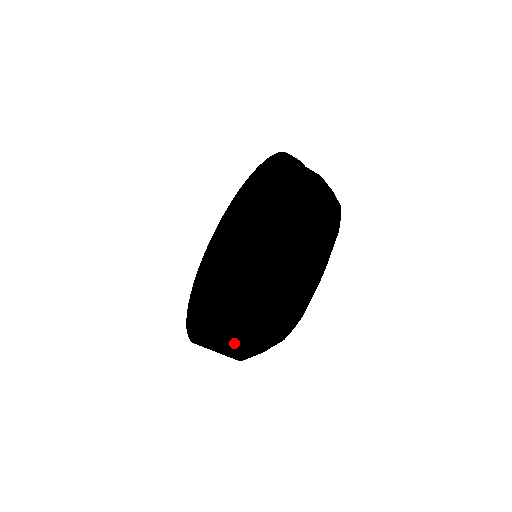
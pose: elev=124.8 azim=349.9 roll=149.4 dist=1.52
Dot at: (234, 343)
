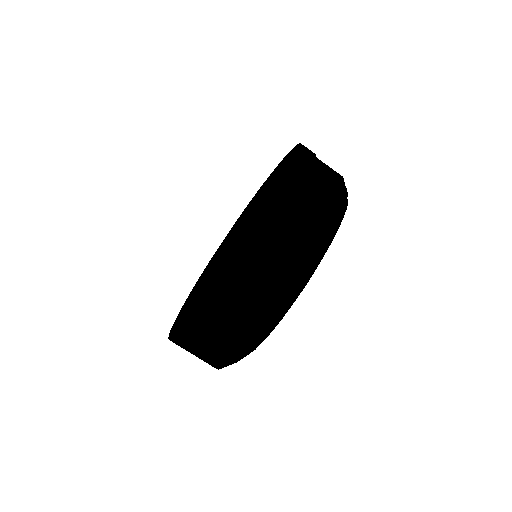
Dot at: (273, 263)
